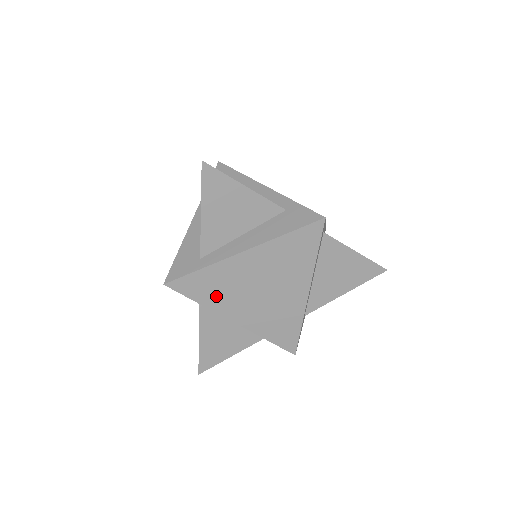
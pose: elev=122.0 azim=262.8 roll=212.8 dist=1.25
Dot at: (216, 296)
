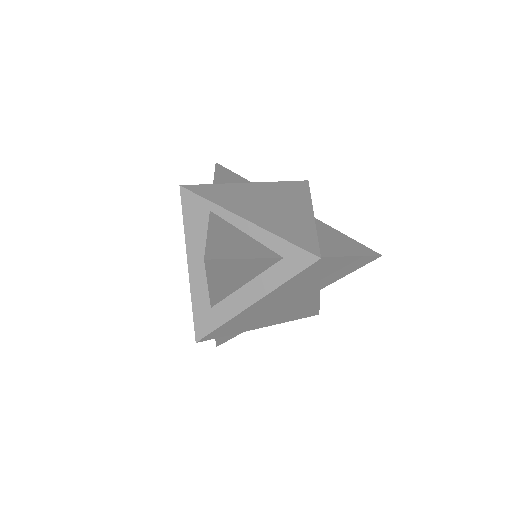
Dot at: (228, 200)
